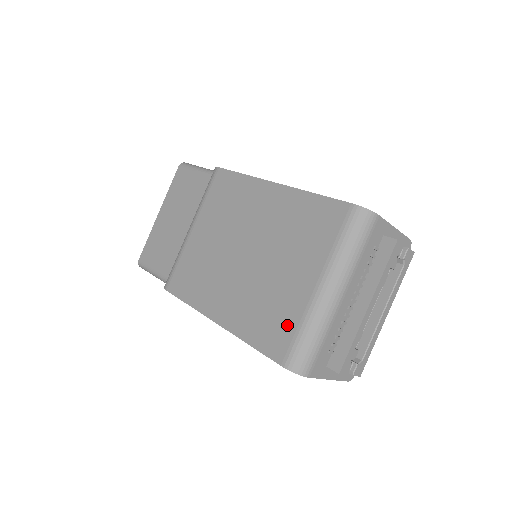
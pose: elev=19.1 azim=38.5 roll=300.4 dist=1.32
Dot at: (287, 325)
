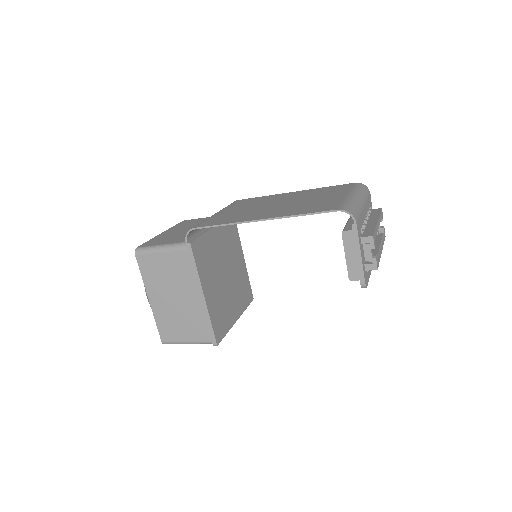
Dot at: (333, 203)
